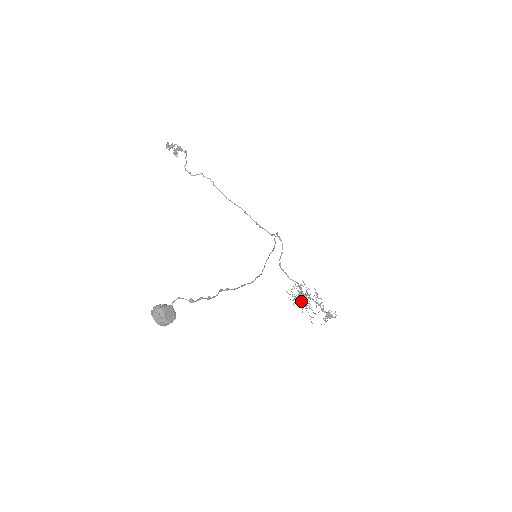
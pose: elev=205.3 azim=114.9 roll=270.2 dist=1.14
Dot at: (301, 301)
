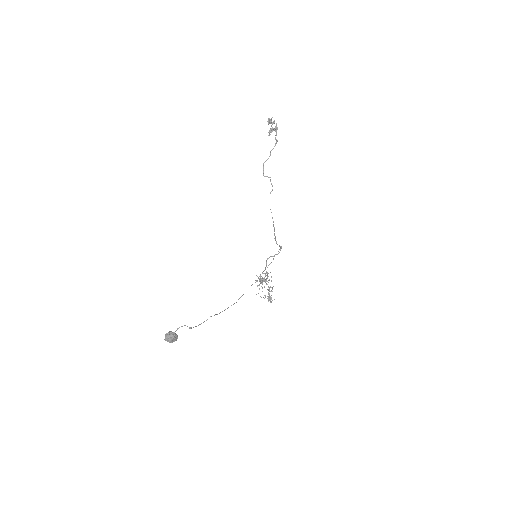
Dot at: occluded
